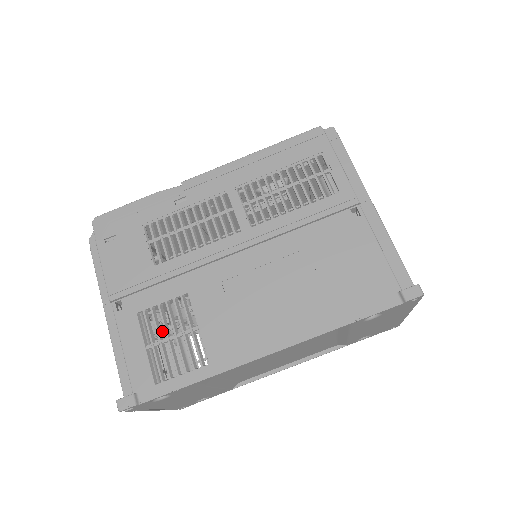
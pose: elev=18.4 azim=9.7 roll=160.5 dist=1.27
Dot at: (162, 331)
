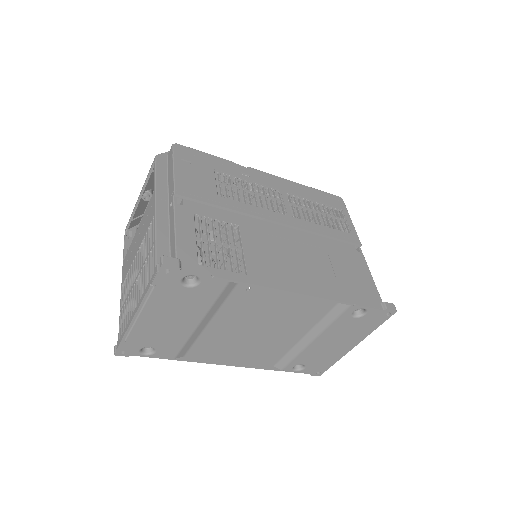
Dot at: occluded
